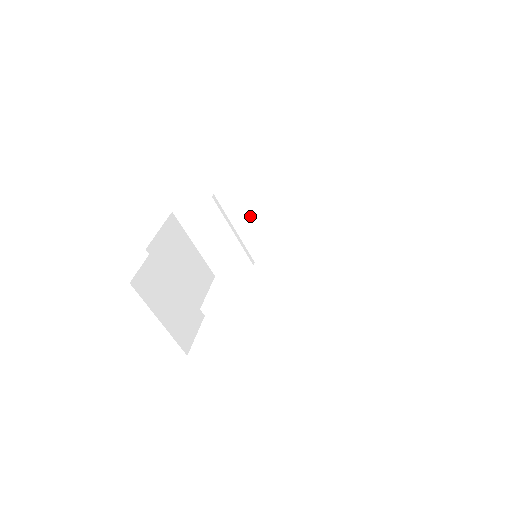
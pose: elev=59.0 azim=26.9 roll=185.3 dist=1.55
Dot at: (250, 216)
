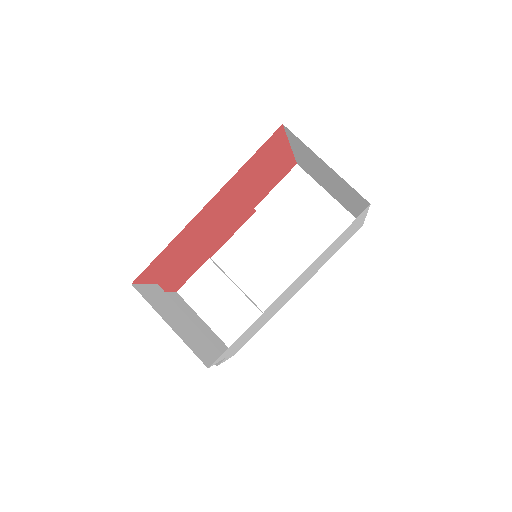
Dot at: (249, 267)
